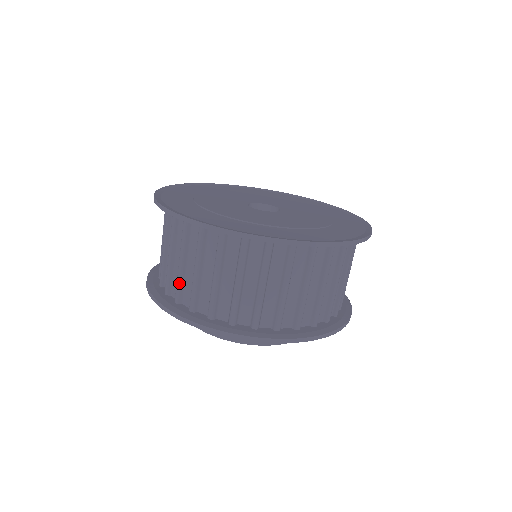
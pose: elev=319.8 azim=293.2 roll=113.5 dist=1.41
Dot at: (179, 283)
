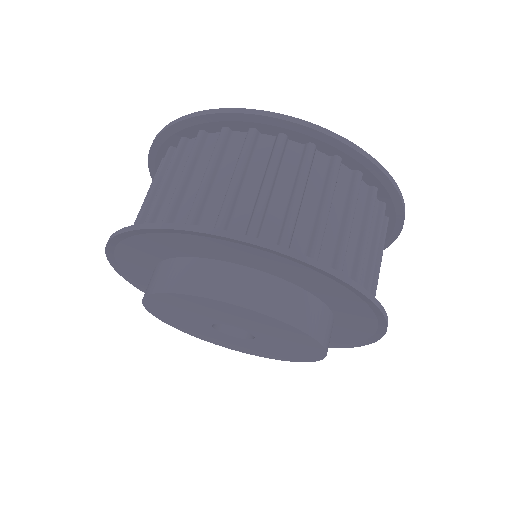
Dot at: occluded
